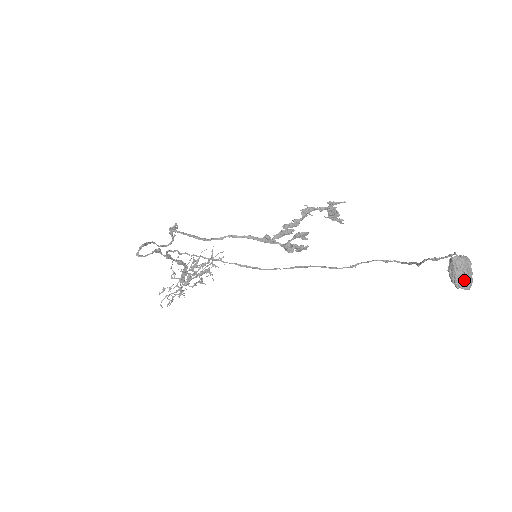
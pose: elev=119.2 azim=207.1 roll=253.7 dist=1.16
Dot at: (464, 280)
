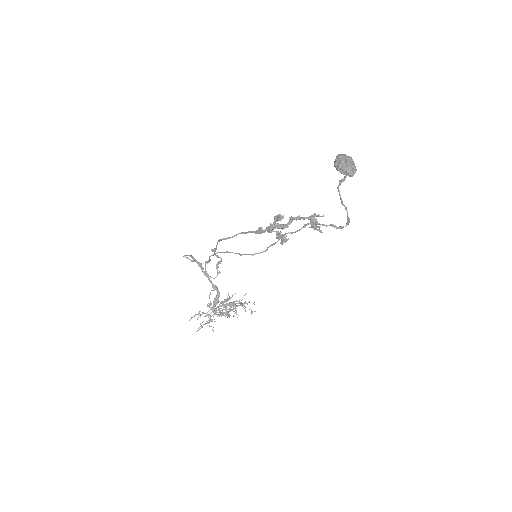
Dot at: (342, 164)
